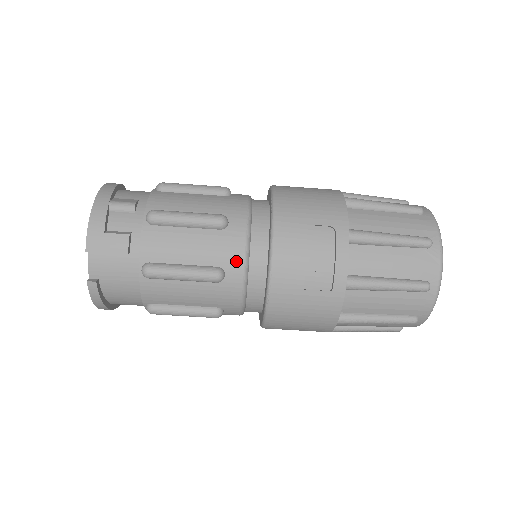
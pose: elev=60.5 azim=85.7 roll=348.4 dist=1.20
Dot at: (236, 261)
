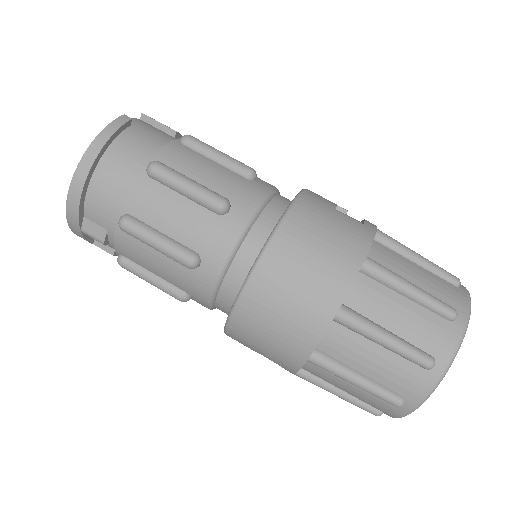
Dot at: (268, 184)
